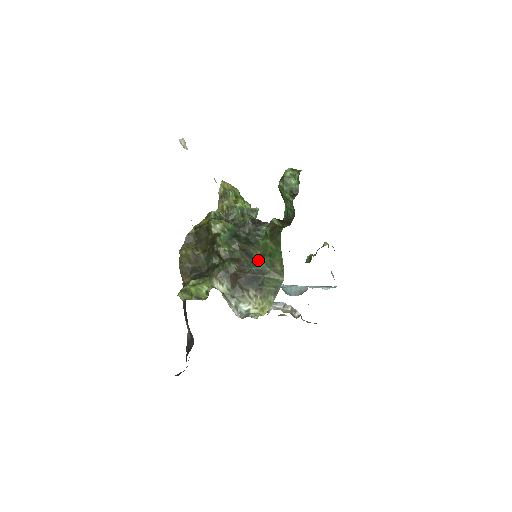
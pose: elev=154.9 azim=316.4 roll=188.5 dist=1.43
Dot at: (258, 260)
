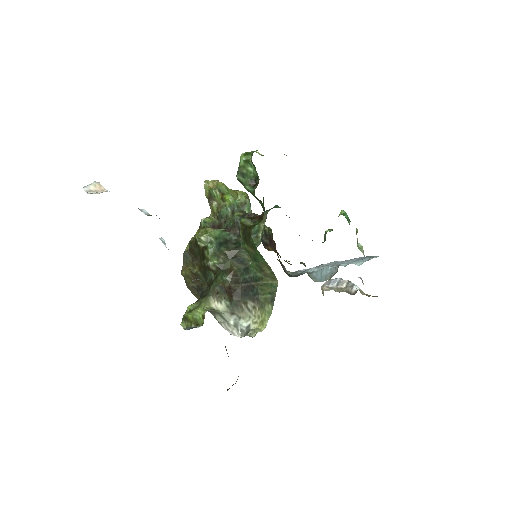
Dot at: (250, 265)
